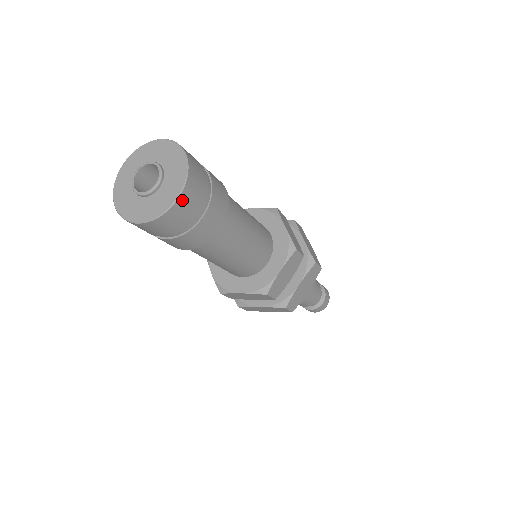
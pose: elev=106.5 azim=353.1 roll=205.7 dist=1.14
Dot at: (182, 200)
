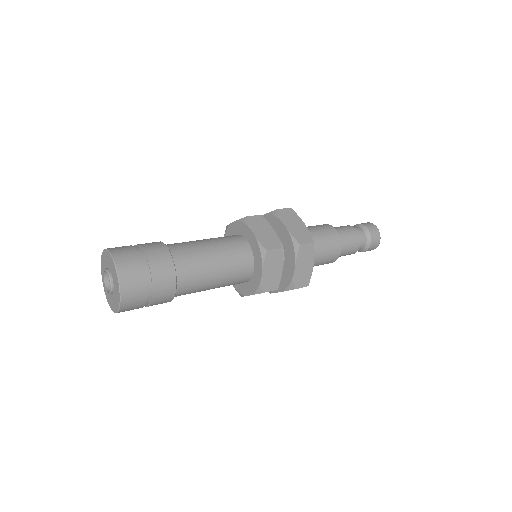
Dot at: (125, 293)
